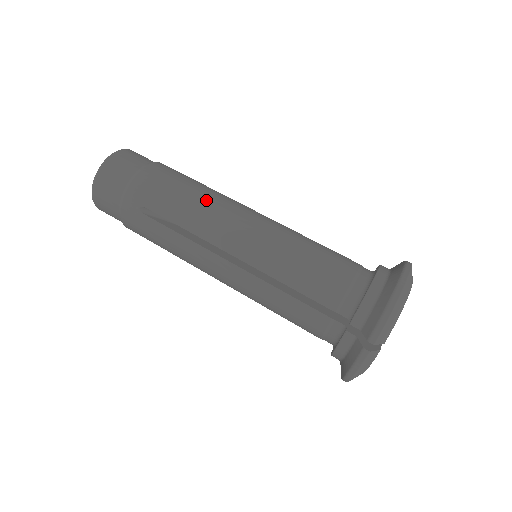
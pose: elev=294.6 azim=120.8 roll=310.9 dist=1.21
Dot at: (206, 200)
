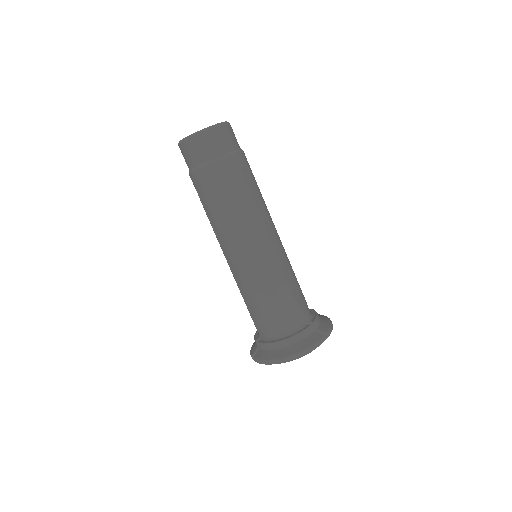
Dot at: (231, 220)
